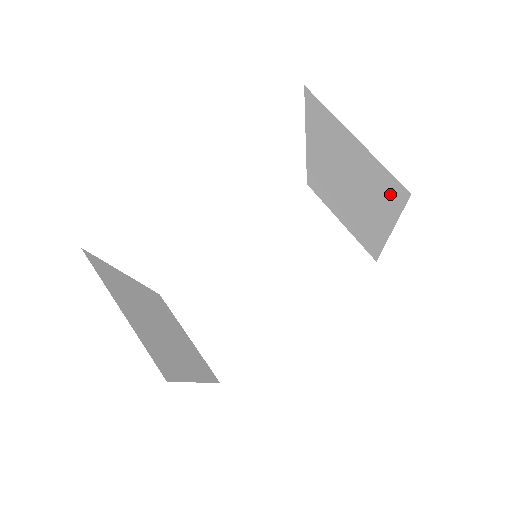
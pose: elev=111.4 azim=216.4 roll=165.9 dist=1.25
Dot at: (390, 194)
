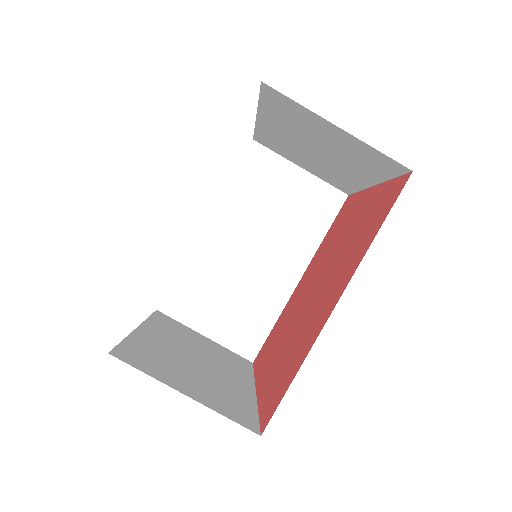
Dot at: (381, 166)
